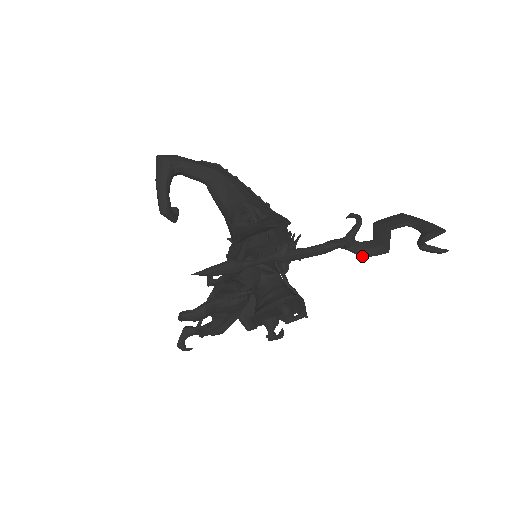
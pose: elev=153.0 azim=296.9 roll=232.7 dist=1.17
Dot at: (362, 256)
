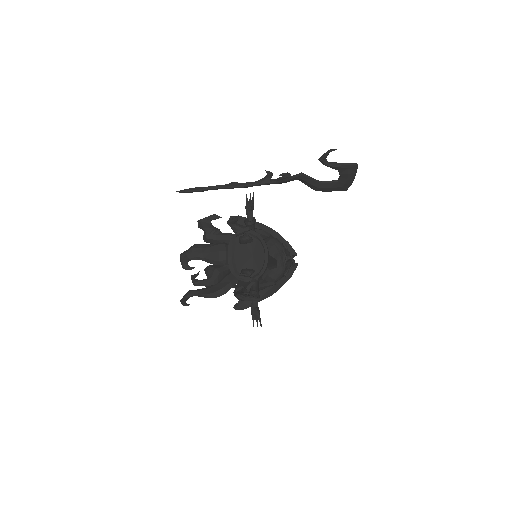
Dot at: (284, 180)
